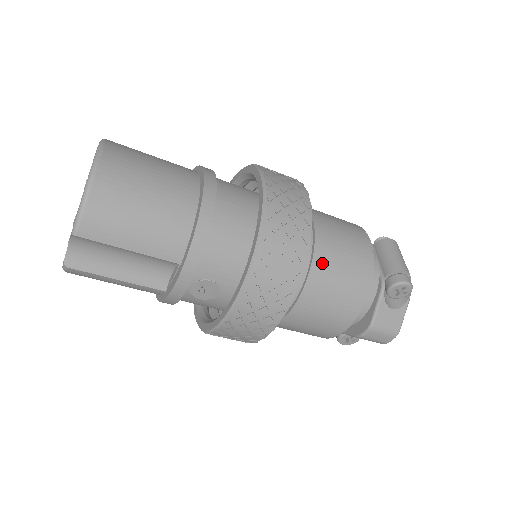
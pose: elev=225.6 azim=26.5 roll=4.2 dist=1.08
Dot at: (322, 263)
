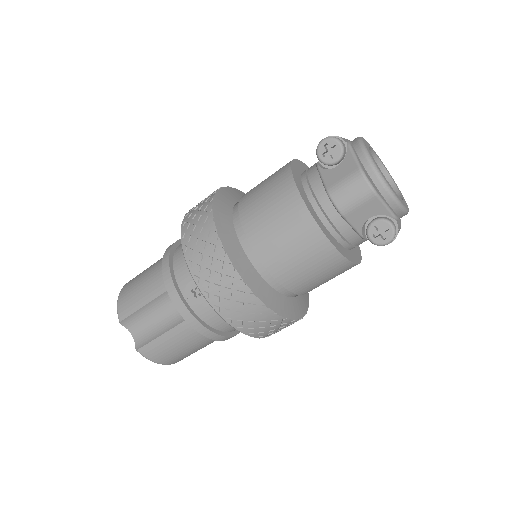
Dot at: (246, 202)
